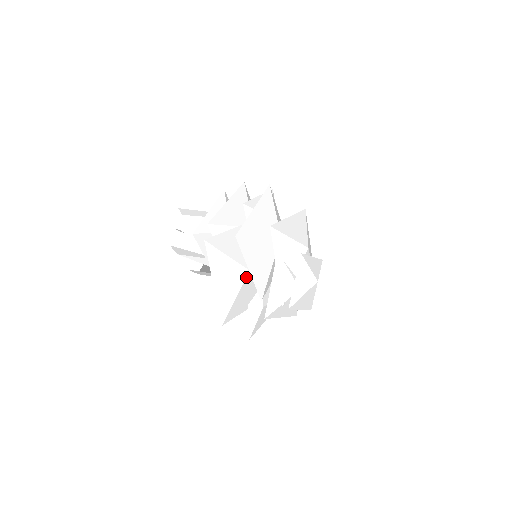
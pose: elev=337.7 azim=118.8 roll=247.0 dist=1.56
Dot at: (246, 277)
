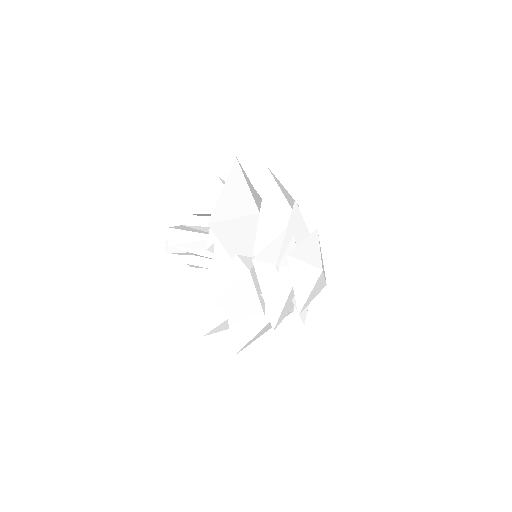
Dot at: (254, 214)
